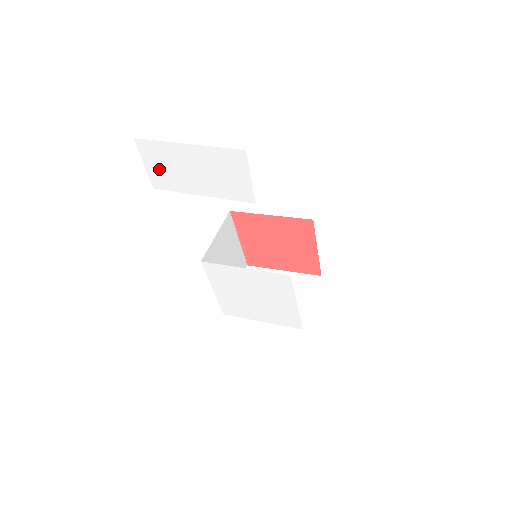
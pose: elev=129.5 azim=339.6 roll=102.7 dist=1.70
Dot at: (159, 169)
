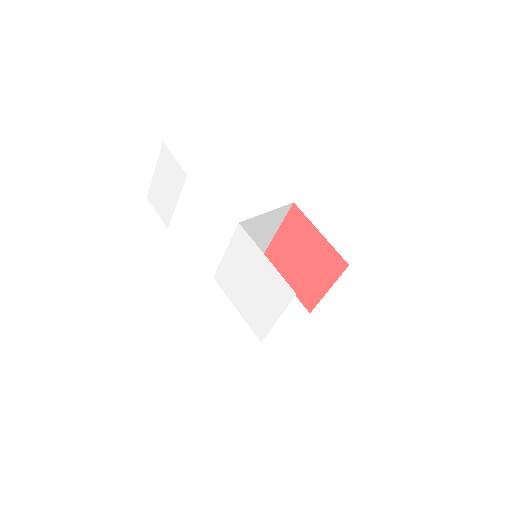
Dot at: (160, 208)
